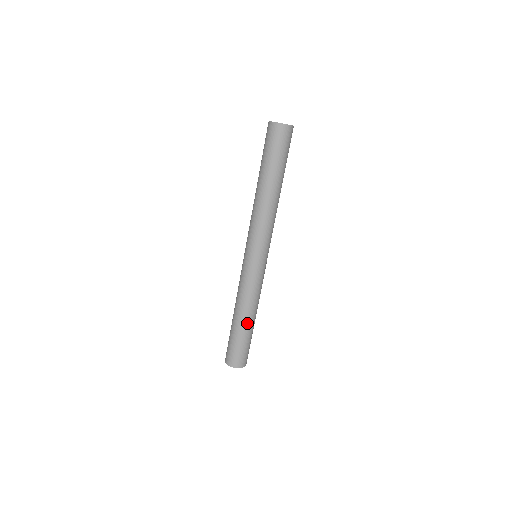
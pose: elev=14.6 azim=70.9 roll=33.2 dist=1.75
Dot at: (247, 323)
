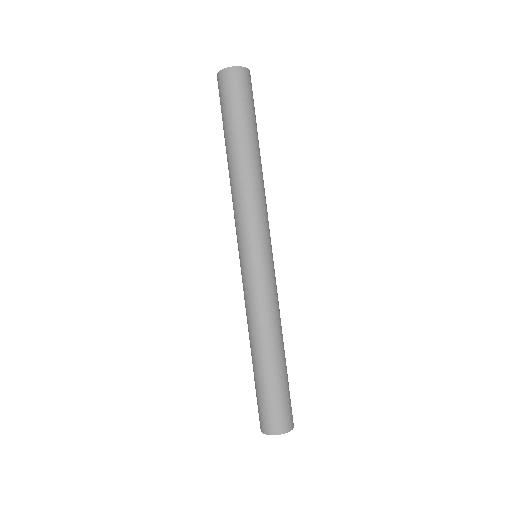
Dot at: (267, 357)
